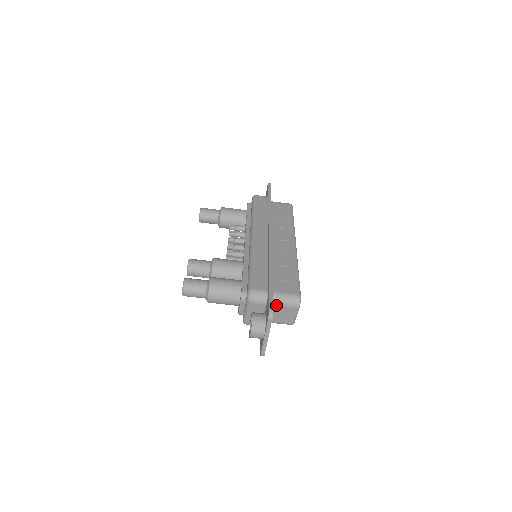
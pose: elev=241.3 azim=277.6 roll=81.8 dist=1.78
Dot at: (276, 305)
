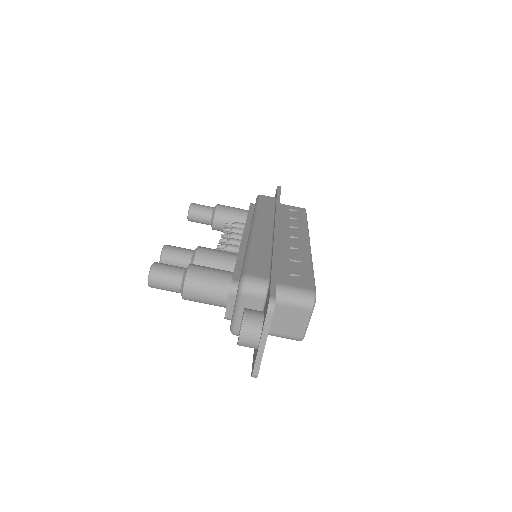
Dot at: (280, 303)
